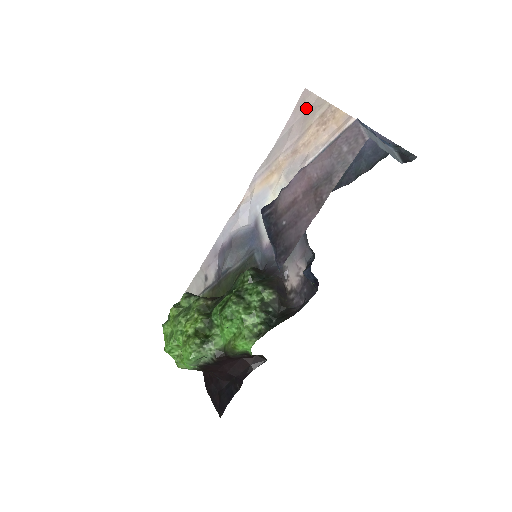
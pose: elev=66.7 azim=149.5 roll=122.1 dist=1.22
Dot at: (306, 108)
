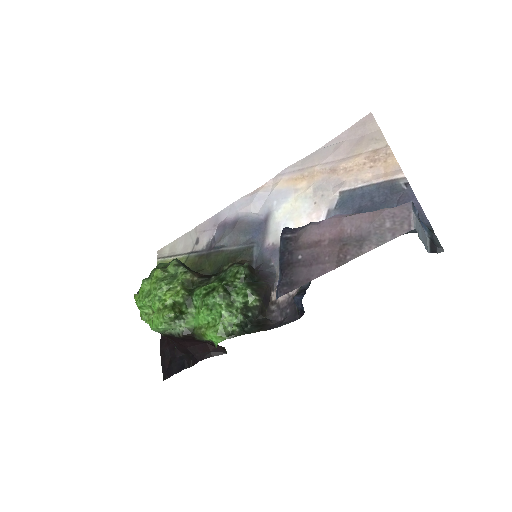
Dot at: (363, 133)
